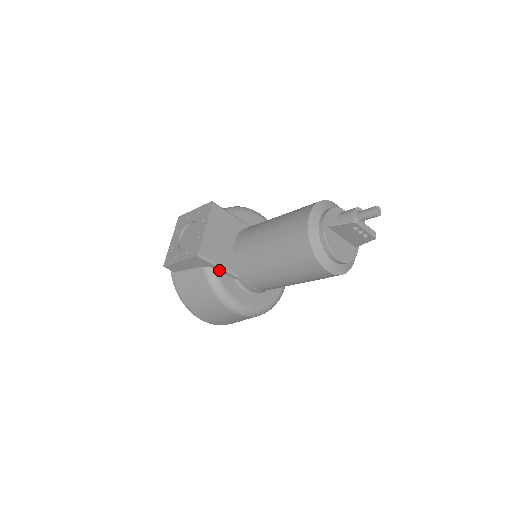
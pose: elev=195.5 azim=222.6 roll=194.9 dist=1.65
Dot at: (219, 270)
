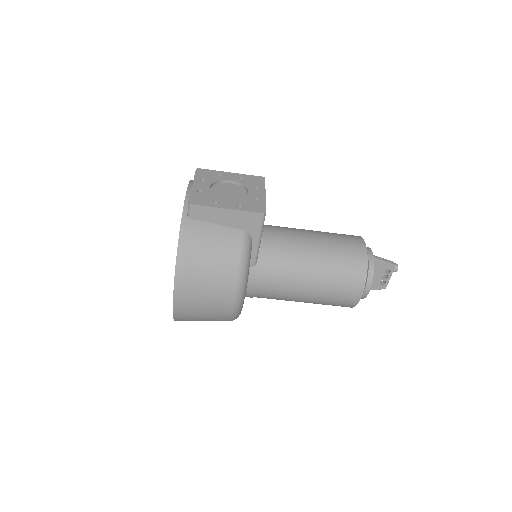
Dot at: (253, 244)
